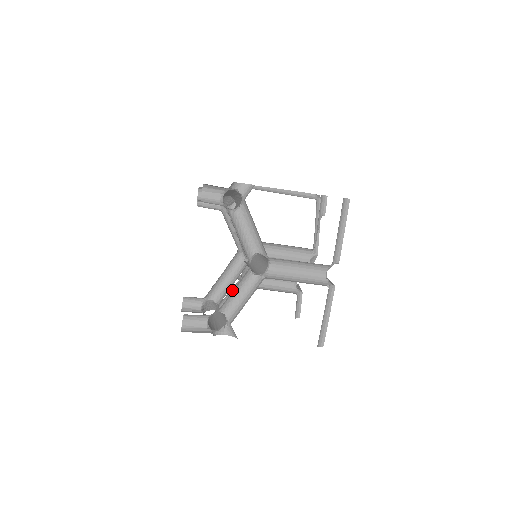
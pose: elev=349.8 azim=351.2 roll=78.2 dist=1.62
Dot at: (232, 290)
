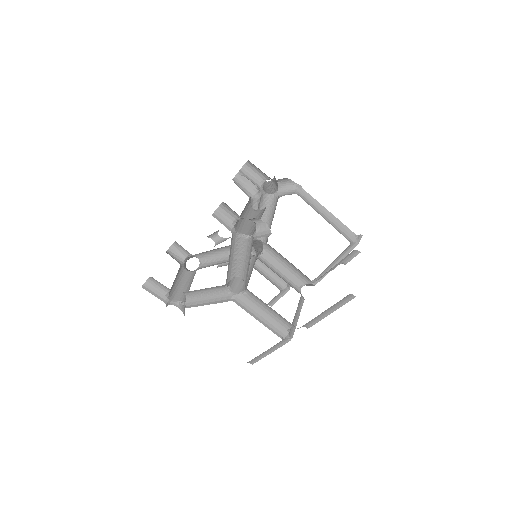
Dot at: occluded
